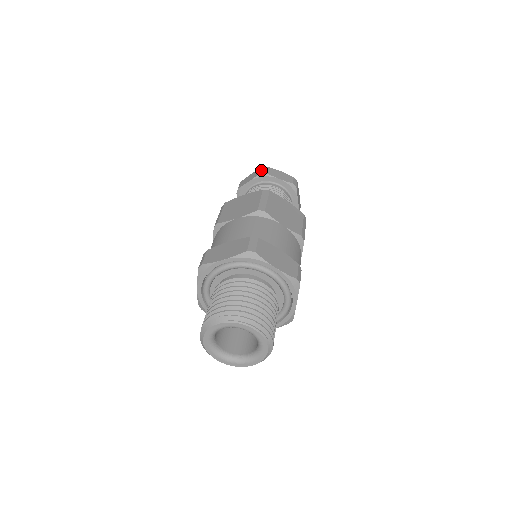
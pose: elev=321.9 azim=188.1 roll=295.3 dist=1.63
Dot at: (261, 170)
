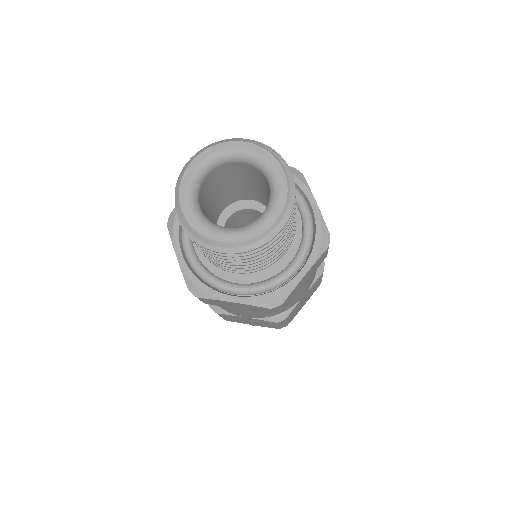
Dot at: occluded
